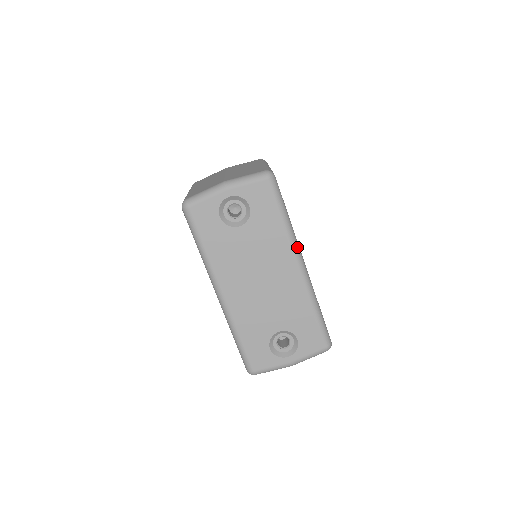
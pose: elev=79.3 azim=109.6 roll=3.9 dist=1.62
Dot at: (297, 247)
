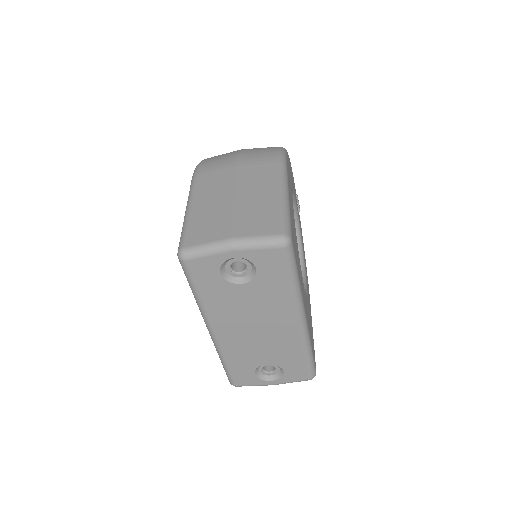
Dot at: (301, 306)
